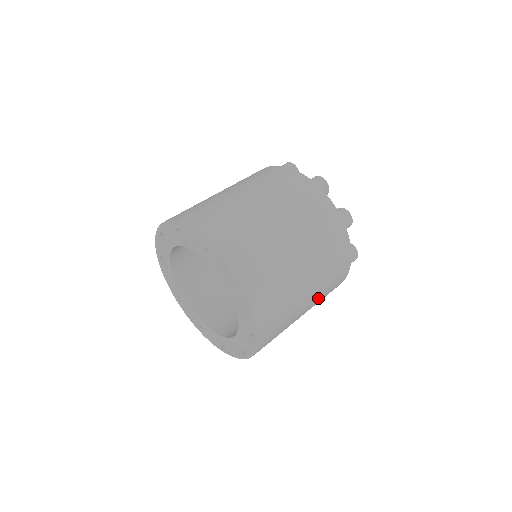
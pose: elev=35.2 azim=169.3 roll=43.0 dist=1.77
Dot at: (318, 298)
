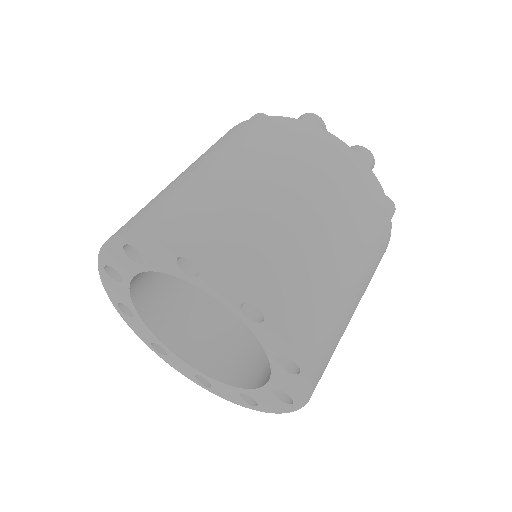
Dot at: occluded
